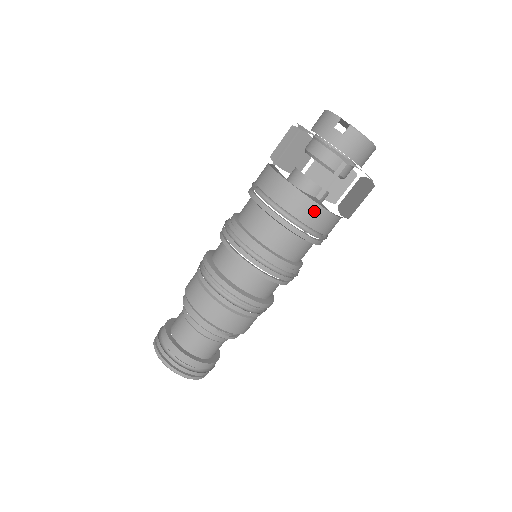
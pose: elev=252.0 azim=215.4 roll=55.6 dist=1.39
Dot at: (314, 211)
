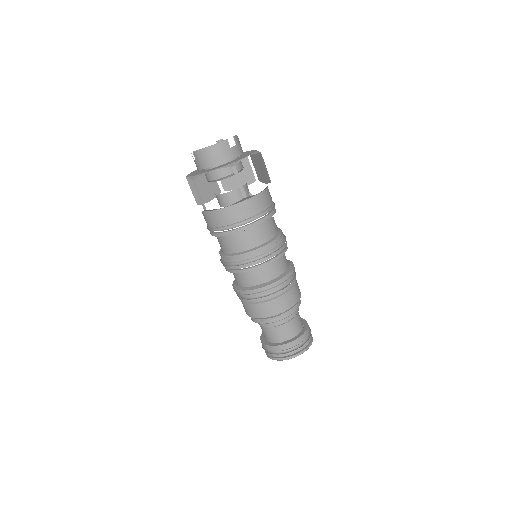
Dot at: (216, 216)
